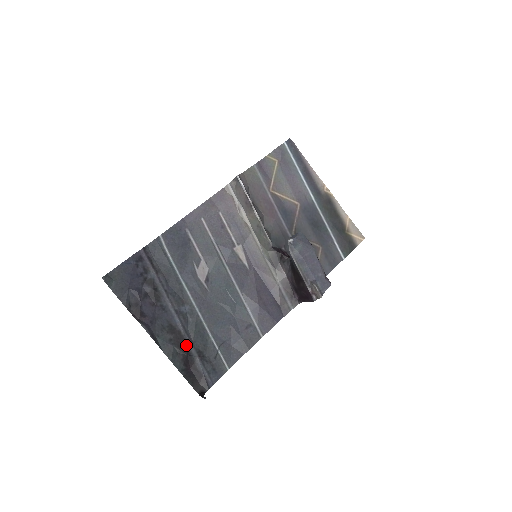
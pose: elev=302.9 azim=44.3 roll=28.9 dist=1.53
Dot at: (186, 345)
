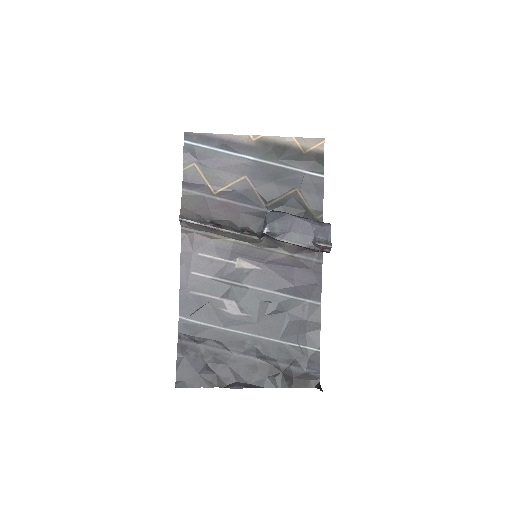
Dot at: (274, 367)
